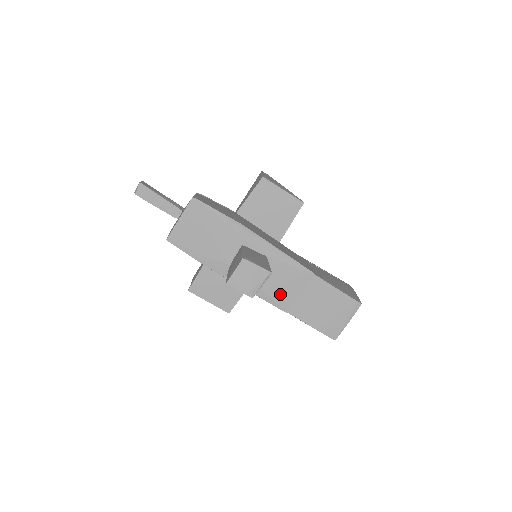
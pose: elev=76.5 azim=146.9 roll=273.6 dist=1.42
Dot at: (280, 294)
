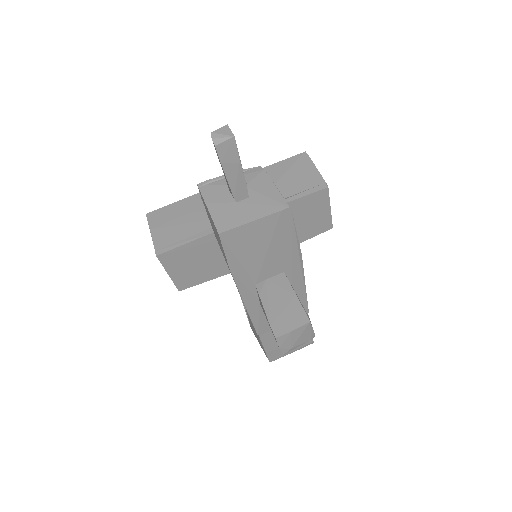
Dot at: occluded
